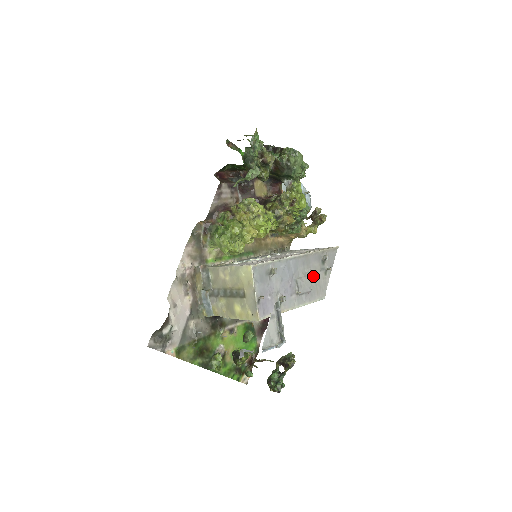
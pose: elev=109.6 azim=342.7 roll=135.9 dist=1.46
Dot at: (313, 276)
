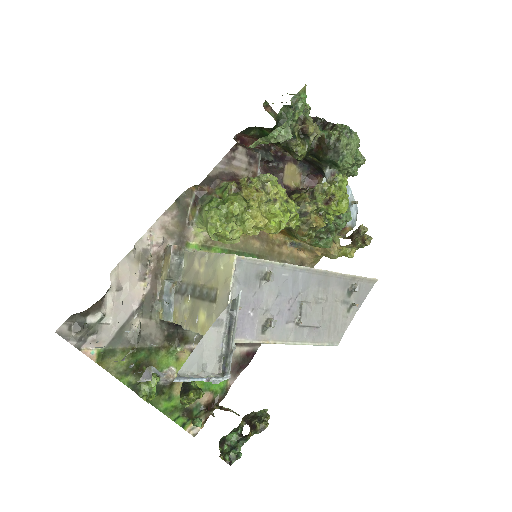
Dot at: (329, 307)
